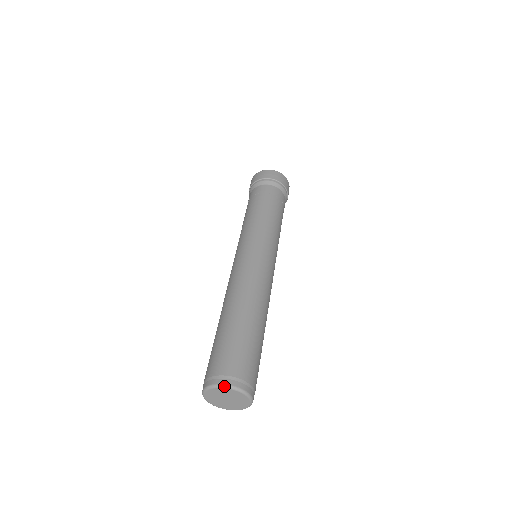
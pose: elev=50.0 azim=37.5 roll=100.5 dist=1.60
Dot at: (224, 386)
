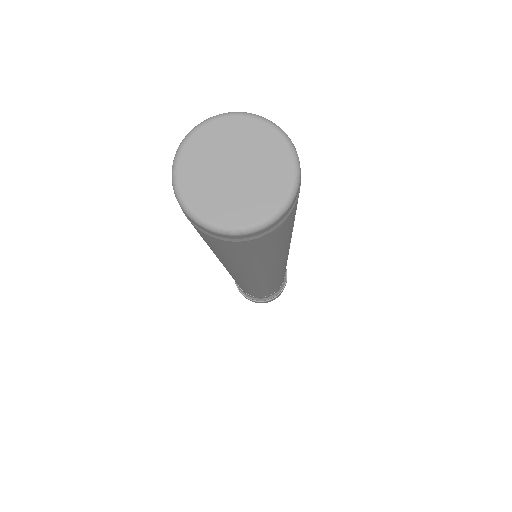
Dot at: (182, 141)
